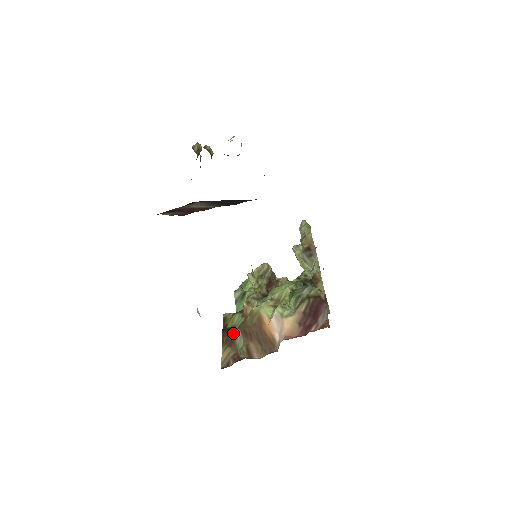
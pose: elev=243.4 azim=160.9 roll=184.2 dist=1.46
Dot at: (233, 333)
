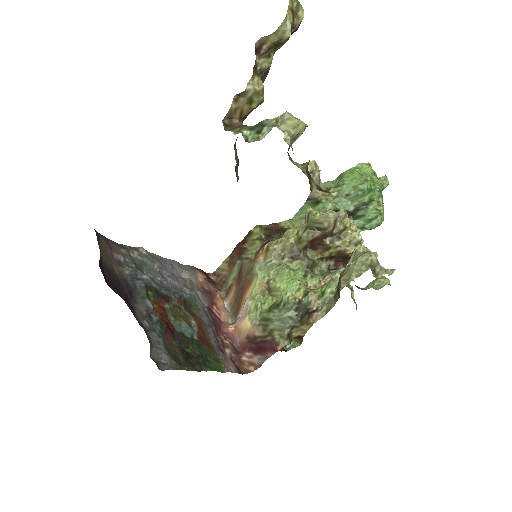
Dot at: (240, 257)
